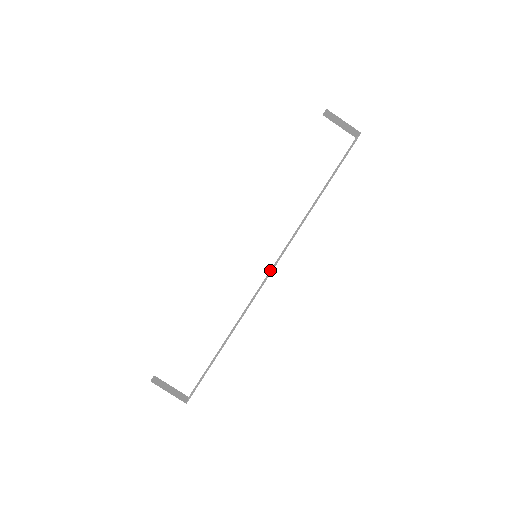
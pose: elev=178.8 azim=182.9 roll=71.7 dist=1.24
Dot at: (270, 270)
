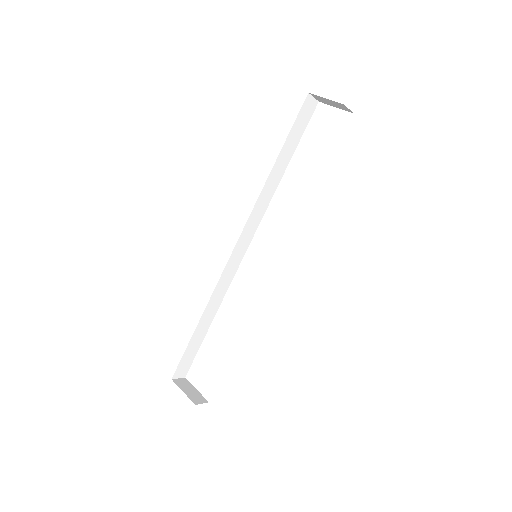
Dot at: occluded
